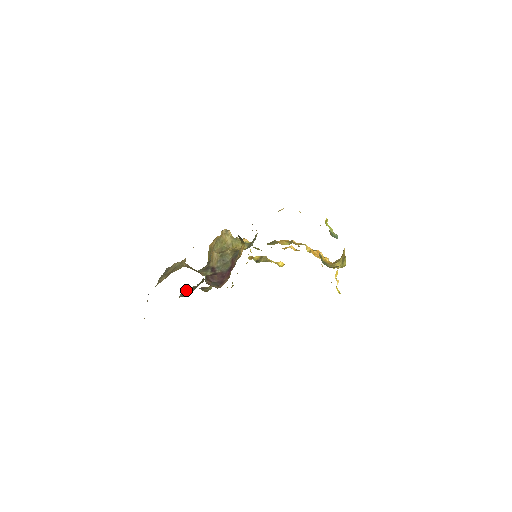
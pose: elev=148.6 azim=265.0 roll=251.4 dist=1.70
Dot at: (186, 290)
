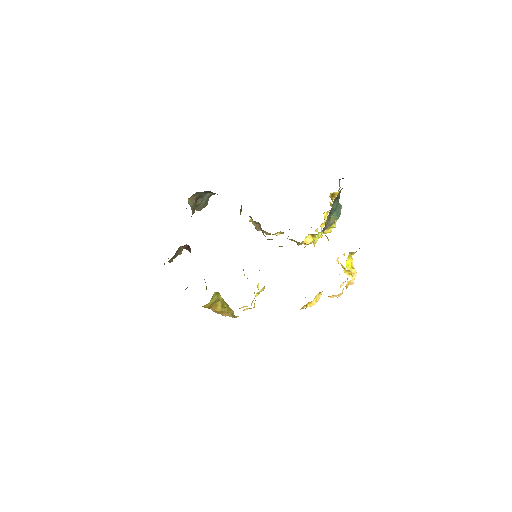
Dot at: occluded
